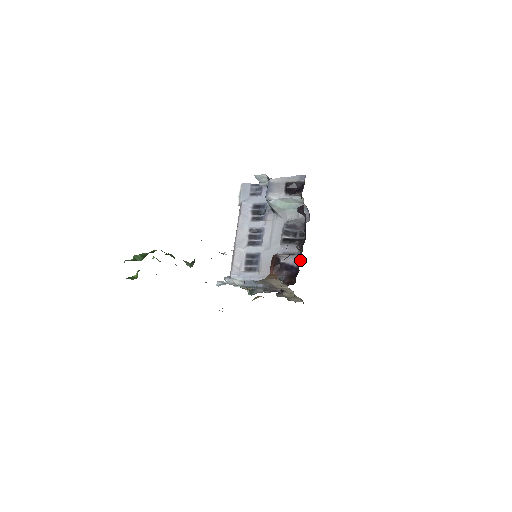
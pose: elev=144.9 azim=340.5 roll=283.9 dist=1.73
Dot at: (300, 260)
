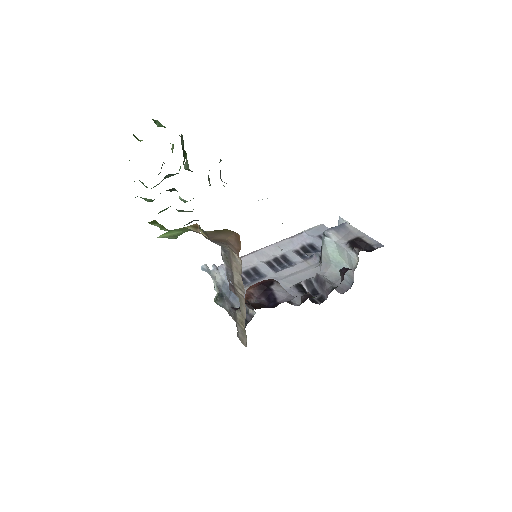
Dot at: (289, 300)
